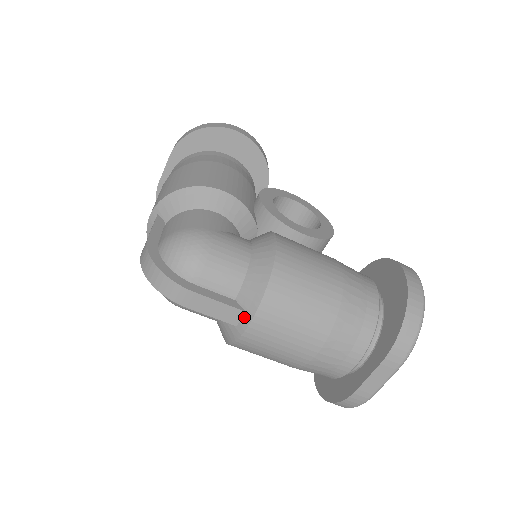
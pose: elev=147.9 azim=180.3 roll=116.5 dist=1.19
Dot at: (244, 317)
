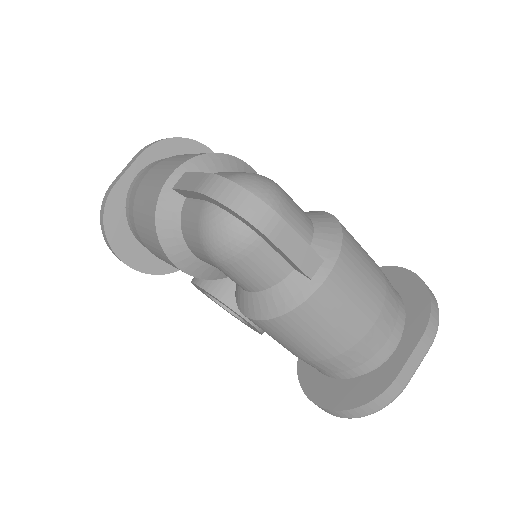
Dot at: (322, 267)
